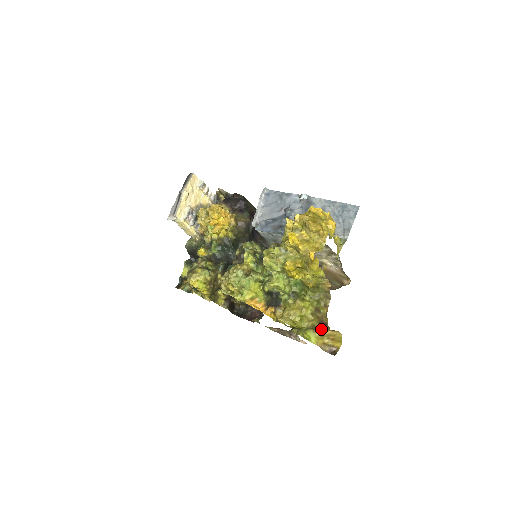
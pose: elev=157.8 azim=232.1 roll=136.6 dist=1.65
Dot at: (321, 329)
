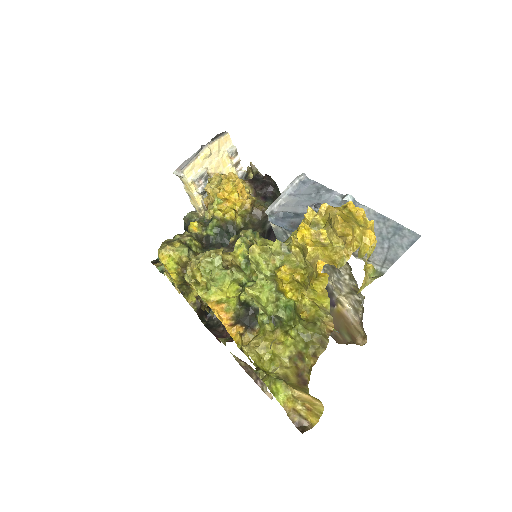
Dot at: (296, 387)
